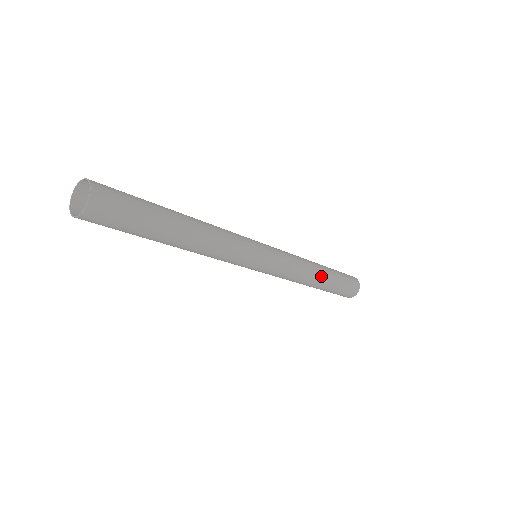
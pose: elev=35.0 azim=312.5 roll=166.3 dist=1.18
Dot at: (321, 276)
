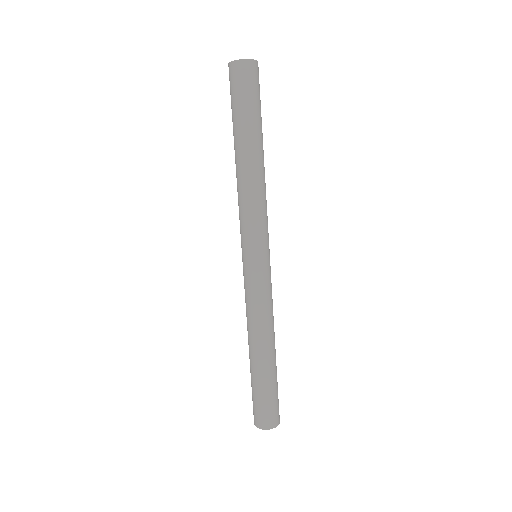
Dot at: (273, 348)
